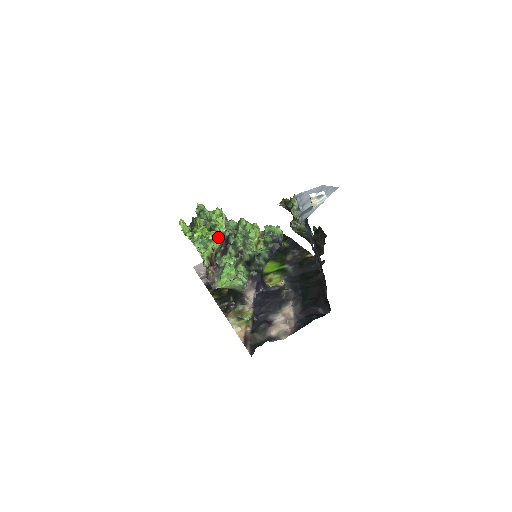
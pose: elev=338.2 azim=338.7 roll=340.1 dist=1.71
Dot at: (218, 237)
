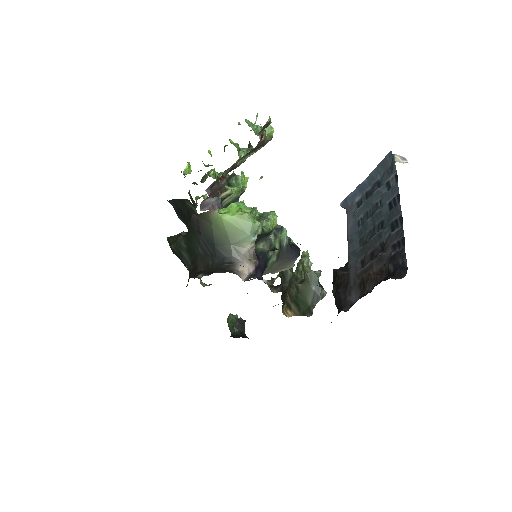
Dot at: (236, 186)
